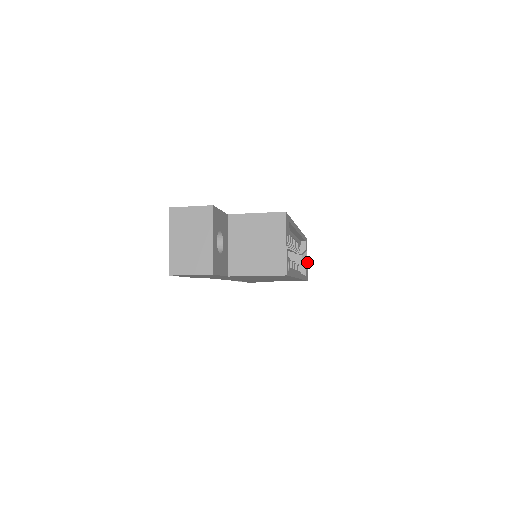
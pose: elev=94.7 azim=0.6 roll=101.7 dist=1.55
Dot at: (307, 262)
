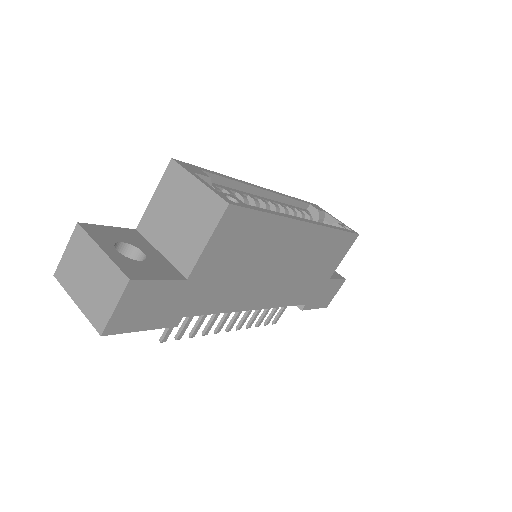
Dot at: (338, 221)
